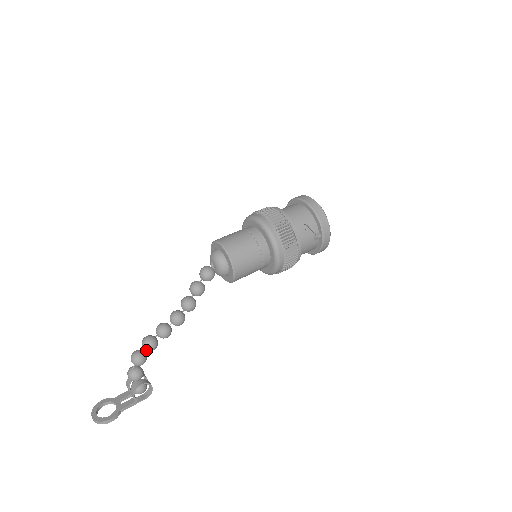
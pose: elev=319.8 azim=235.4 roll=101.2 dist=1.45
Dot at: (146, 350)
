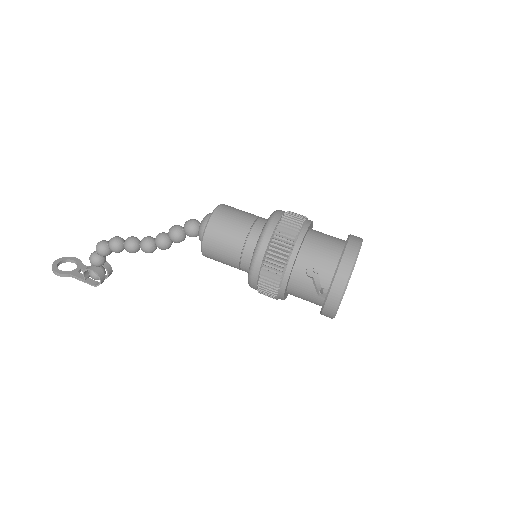
Dot at: (109, 247)
